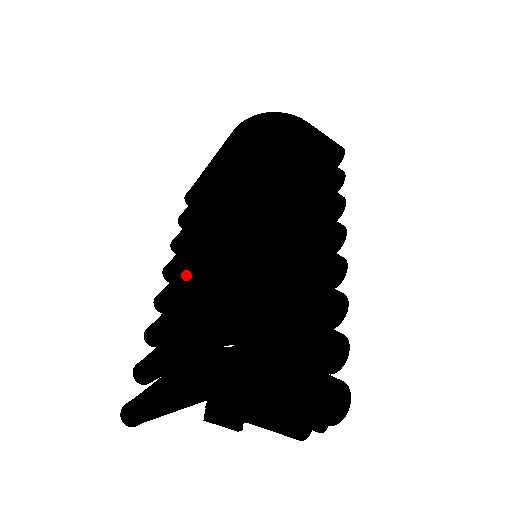
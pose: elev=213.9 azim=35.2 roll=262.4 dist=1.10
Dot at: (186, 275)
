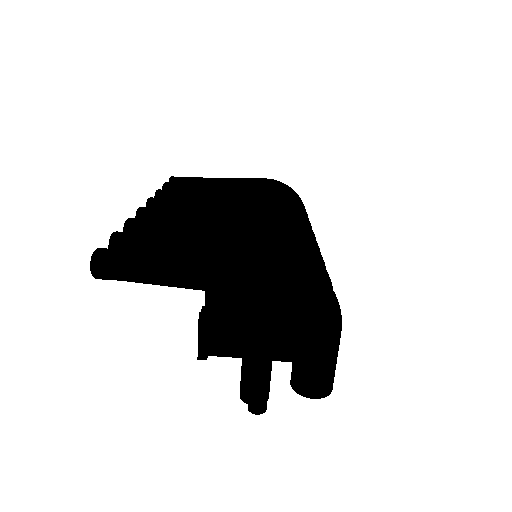
Dot at: (220, 215)
